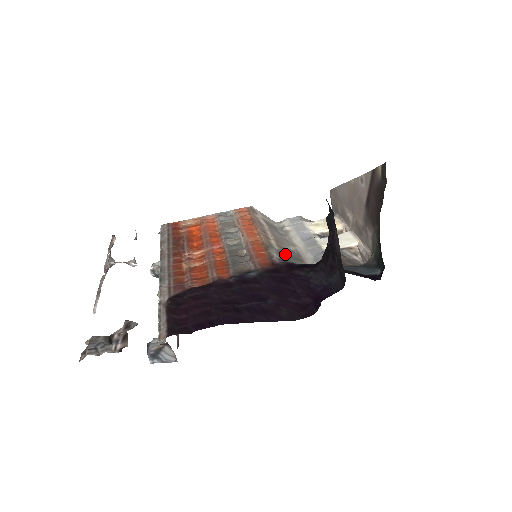
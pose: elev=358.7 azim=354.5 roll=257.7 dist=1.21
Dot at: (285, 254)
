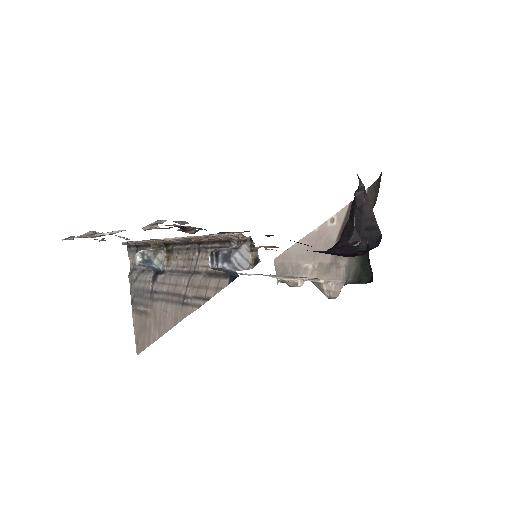
Dot at: occluded
